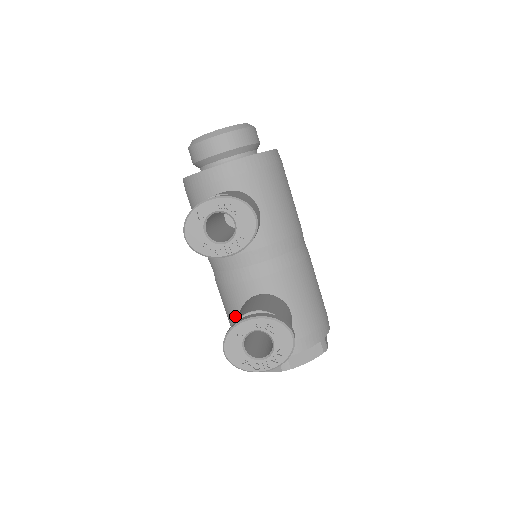
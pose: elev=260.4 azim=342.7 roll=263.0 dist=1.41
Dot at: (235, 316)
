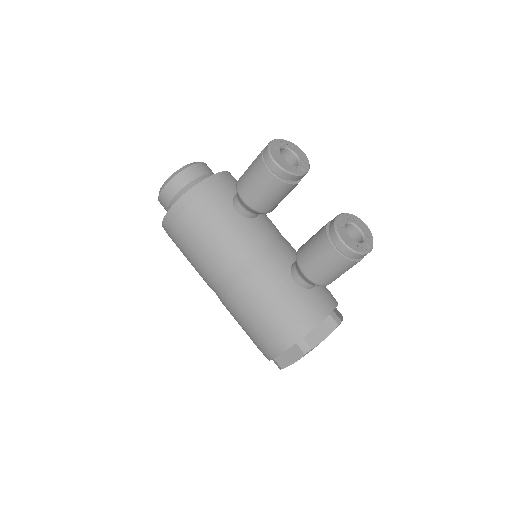
Dot at: (279, 293)
